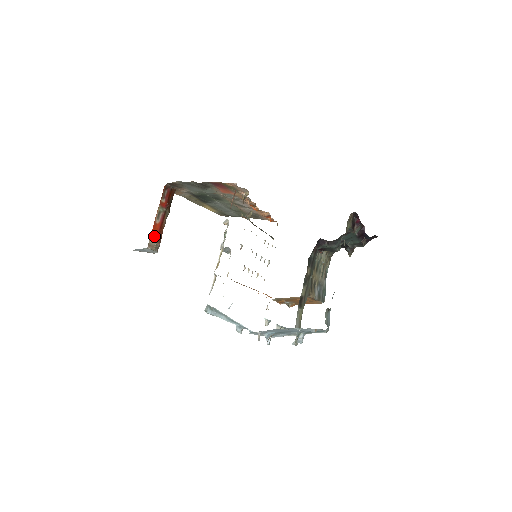
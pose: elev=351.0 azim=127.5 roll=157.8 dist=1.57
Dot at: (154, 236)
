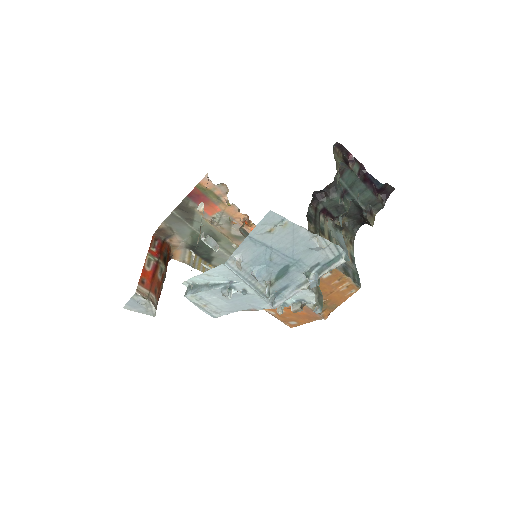
Dot at: (145, 283)
